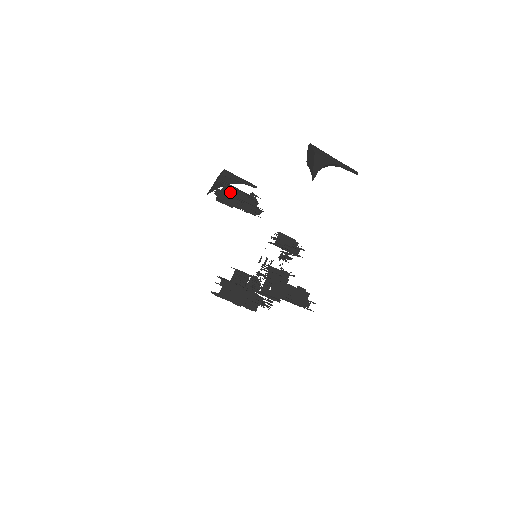
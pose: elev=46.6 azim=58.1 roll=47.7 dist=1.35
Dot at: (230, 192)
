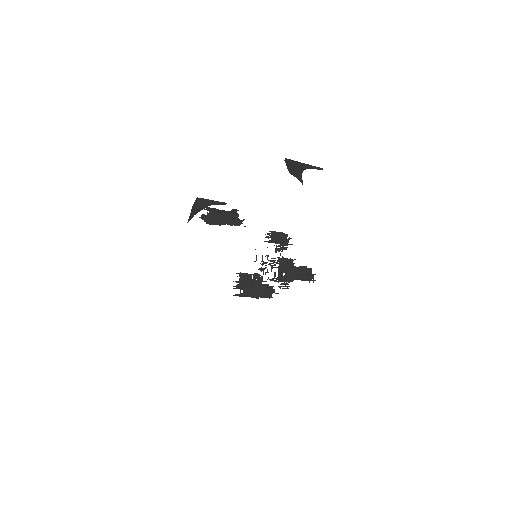
Dot at: (215, 214)
